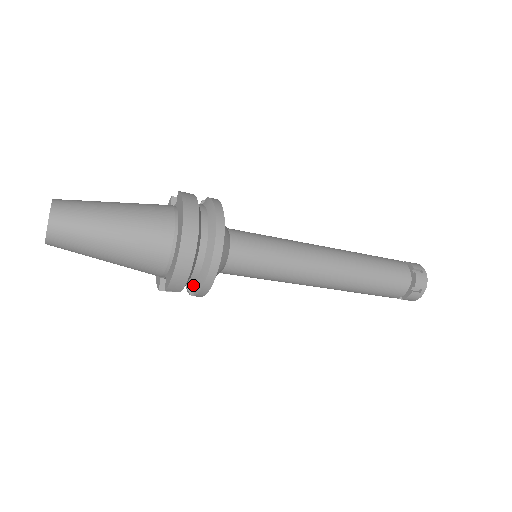
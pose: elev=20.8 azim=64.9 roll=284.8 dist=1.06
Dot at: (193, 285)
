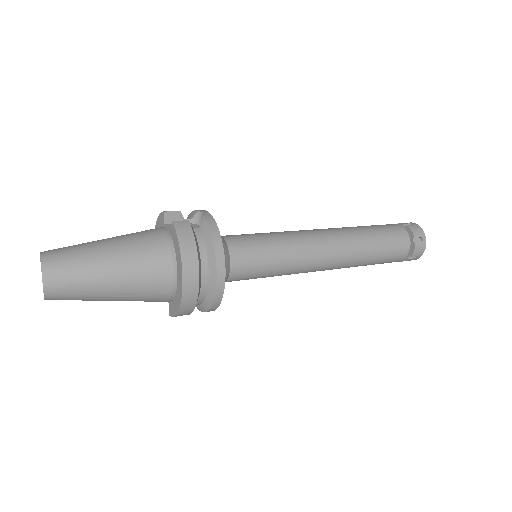
Dot at: occluded
